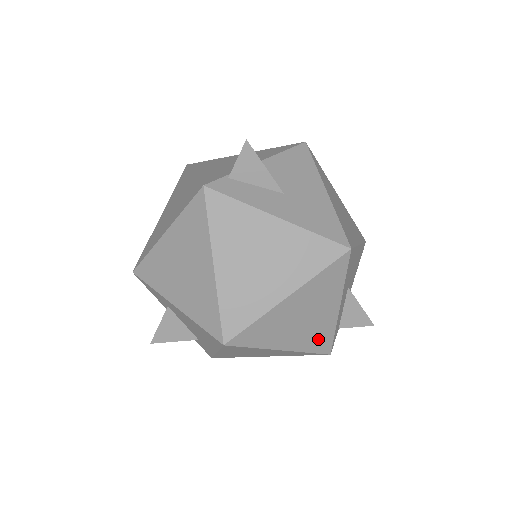
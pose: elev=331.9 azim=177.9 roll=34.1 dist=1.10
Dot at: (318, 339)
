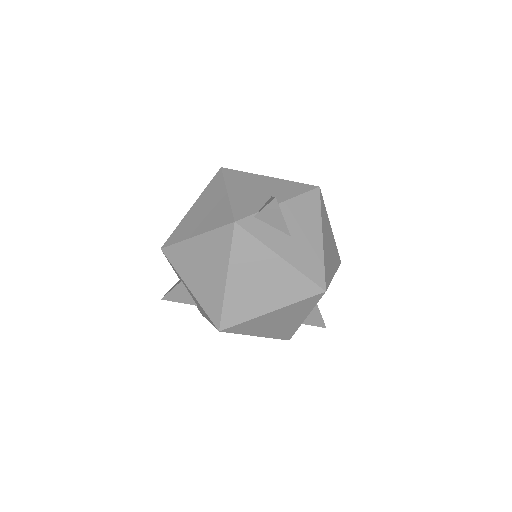
Dot at: (284, 332)
